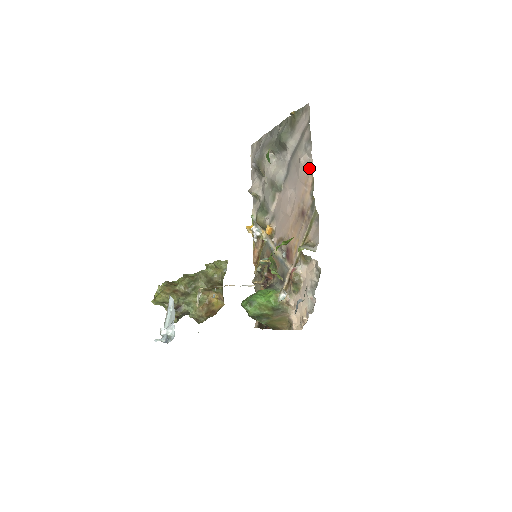
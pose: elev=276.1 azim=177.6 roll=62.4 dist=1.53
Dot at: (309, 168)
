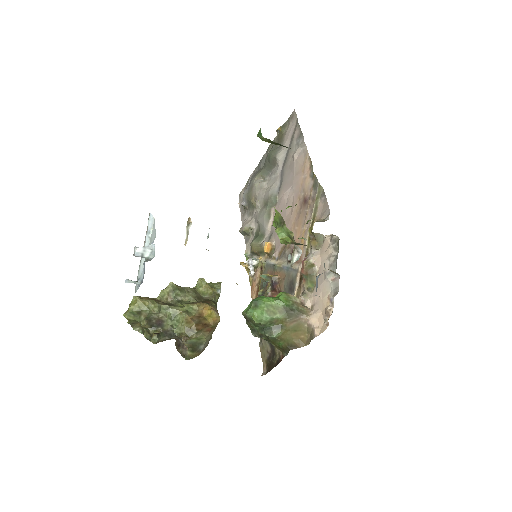
Dot at: (304, 156)
